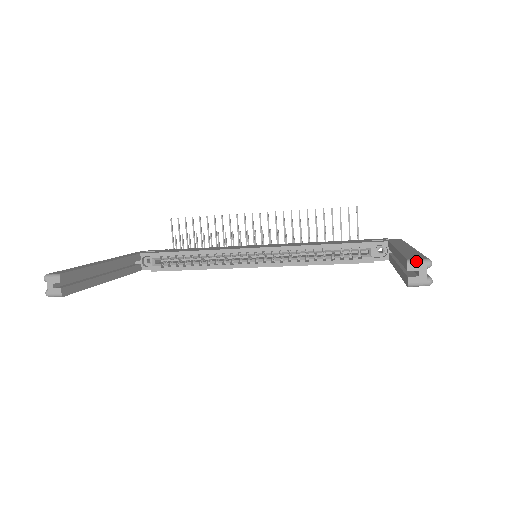
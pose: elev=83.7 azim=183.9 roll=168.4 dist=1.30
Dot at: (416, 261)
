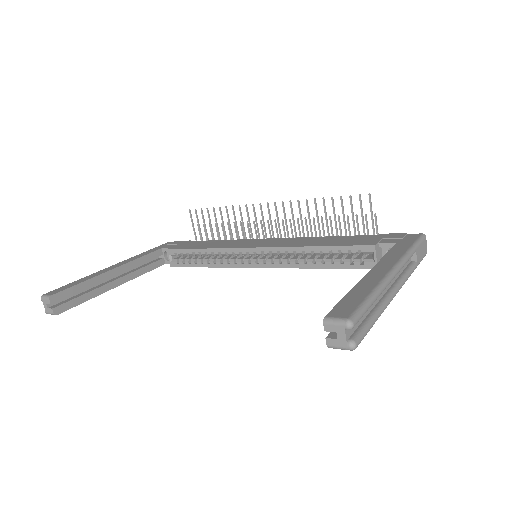
Dot at: (333, 321)
